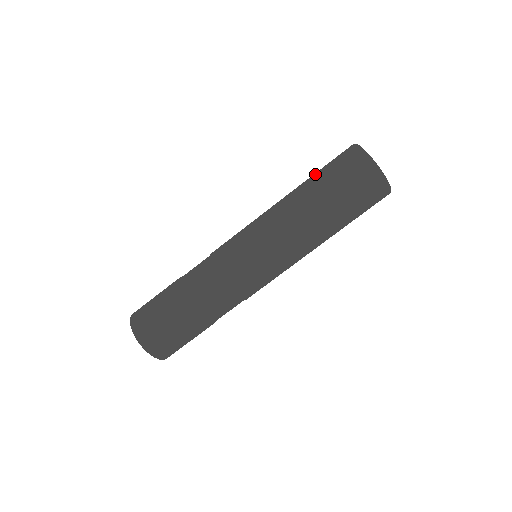
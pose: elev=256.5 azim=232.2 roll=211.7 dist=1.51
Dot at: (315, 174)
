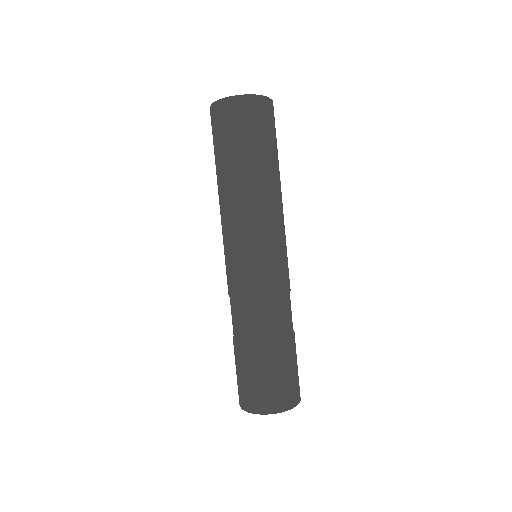
Dot at: (217, 156)
